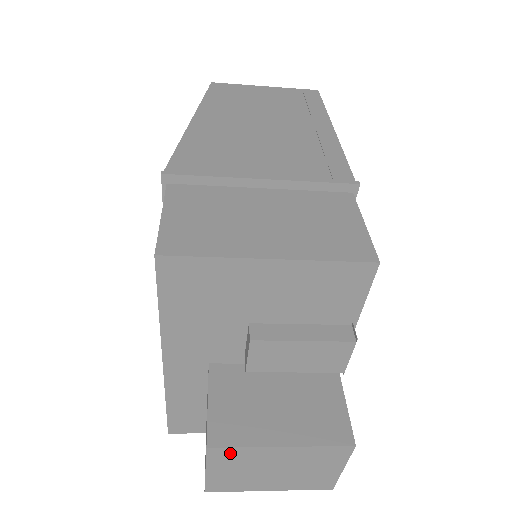
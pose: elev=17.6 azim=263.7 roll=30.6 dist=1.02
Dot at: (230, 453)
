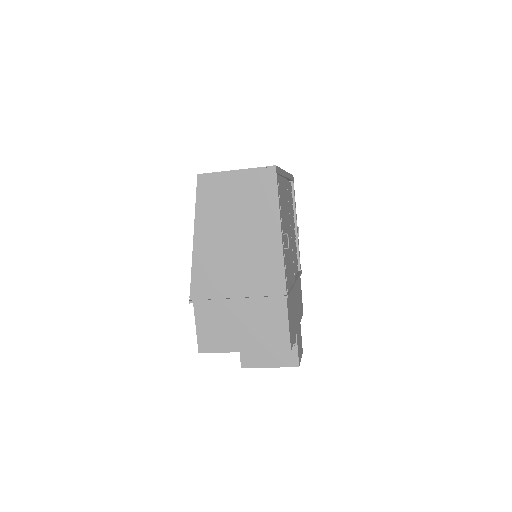
Dot at: occluded
